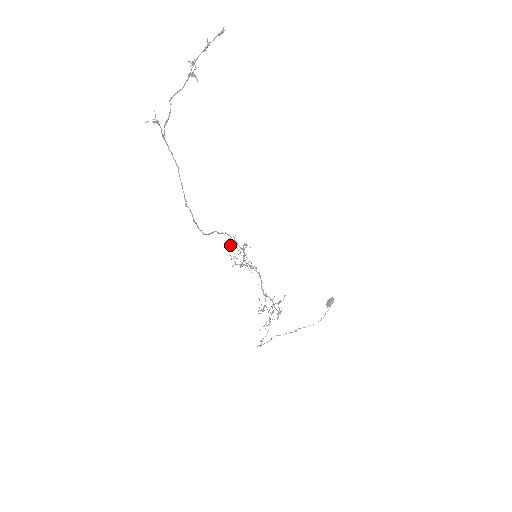
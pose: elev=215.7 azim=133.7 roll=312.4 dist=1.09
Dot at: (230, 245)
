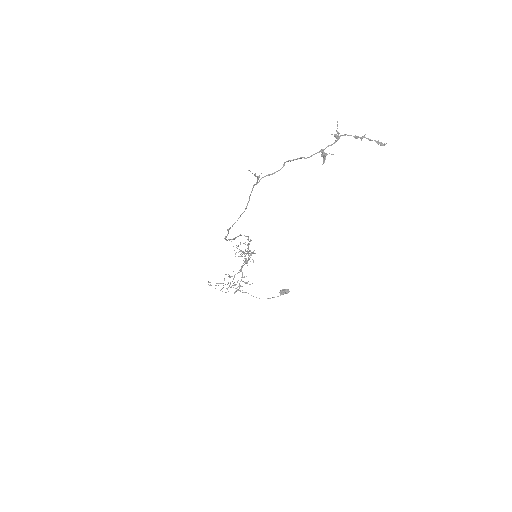
Dot at: occluded
